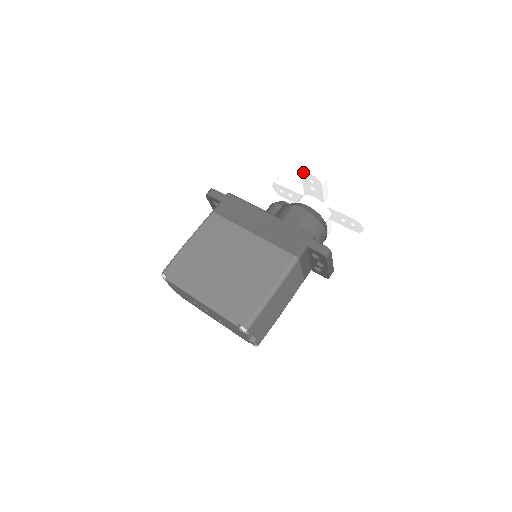
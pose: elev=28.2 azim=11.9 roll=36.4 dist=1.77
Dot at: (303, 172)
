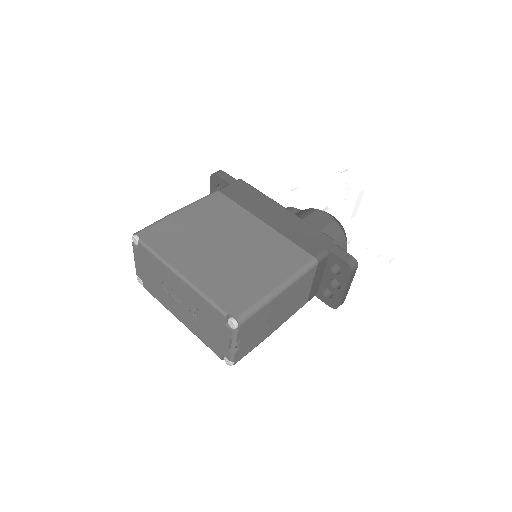
Dot at: (341, 172)
